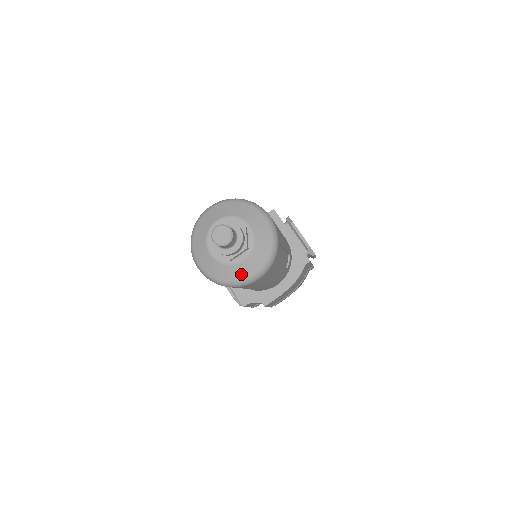
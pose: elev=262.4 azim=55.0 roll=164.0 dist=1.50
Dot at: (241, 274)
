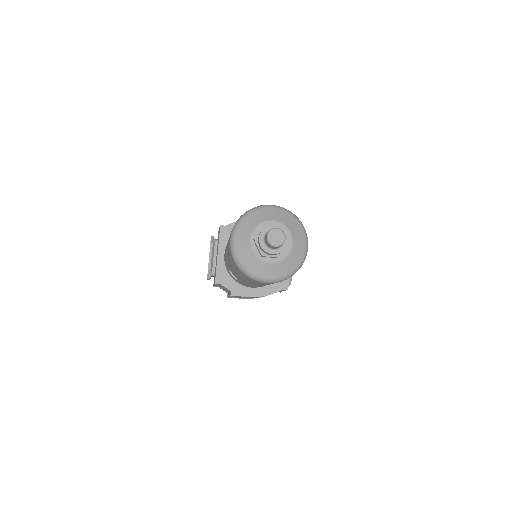
Dot at: (260, 271)
